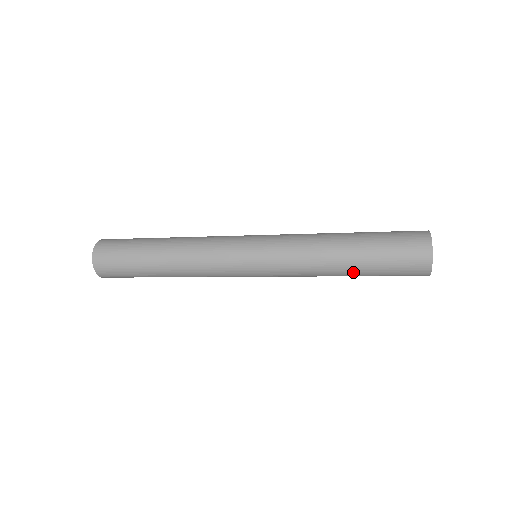
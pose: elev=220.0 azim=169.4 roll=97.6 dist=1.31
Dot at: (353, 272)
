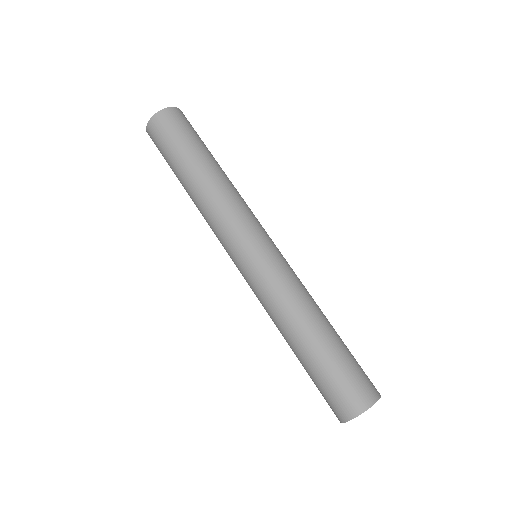
Dot at: occluded
